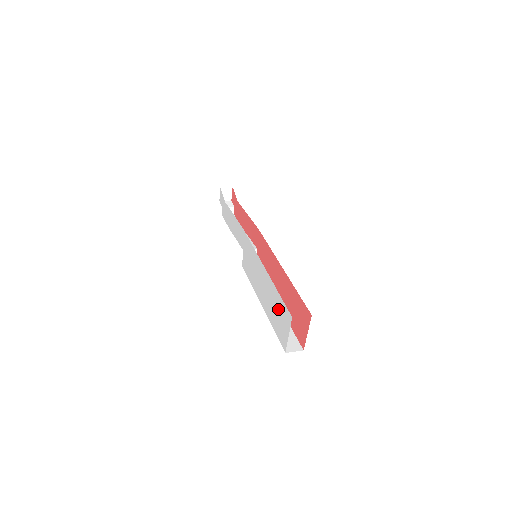
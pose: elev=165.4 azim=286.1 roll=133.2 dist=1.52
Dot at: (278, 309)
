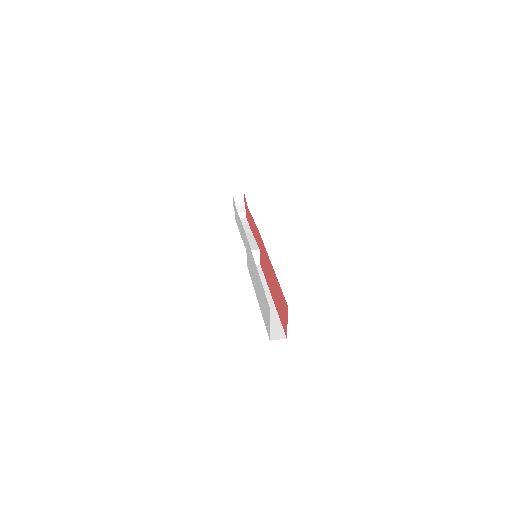
Dot at: (264, 302)
